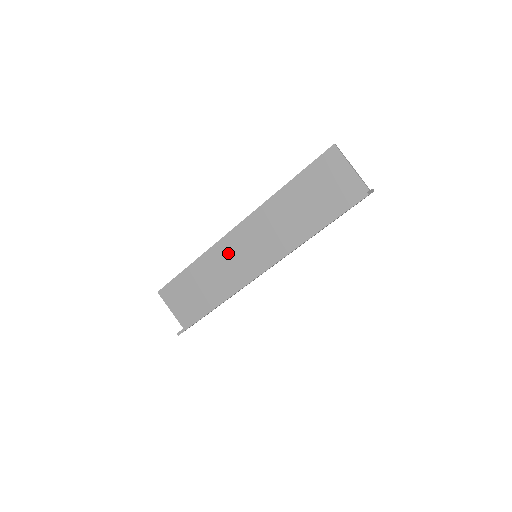
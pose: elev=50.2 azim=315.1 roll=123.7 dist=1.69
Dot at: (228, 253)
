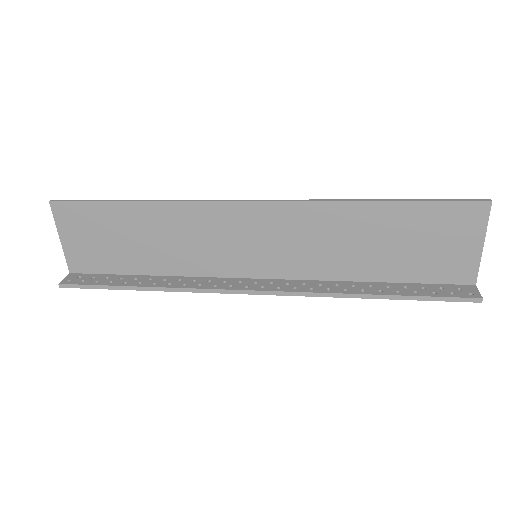
Dot at: (215, 227)
